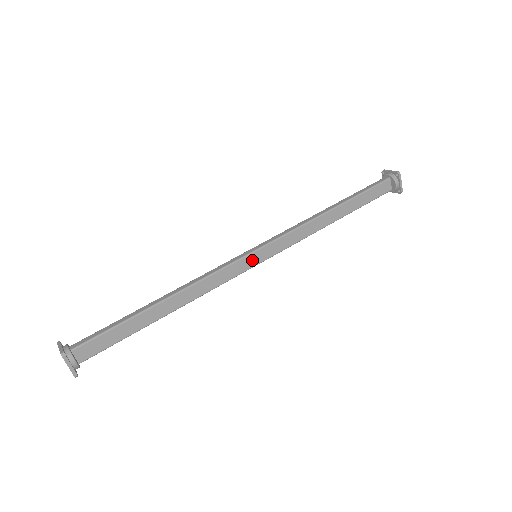
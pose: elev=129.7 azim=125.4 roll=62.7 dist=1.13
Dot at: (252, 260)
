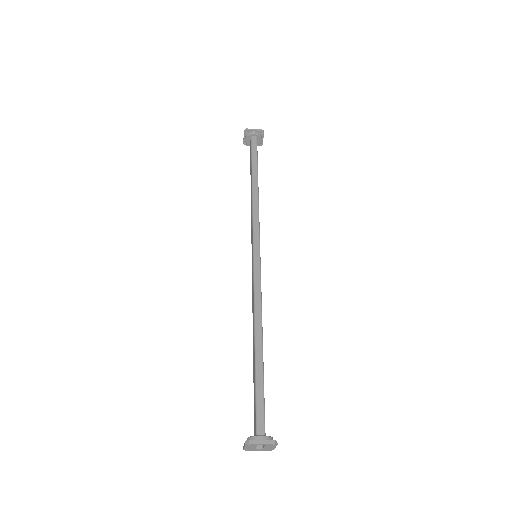
Dot at: occluded
